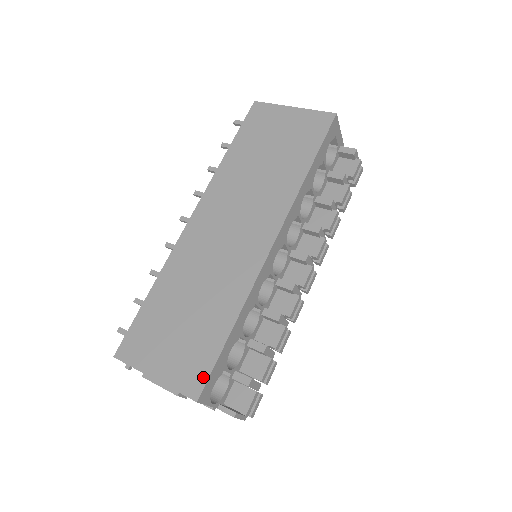
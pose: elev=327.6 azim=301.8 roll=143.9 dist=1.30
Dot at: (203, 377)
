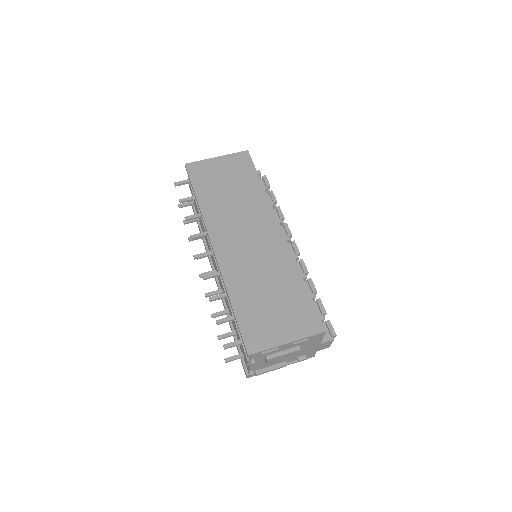
Dot at: (316, 317)
